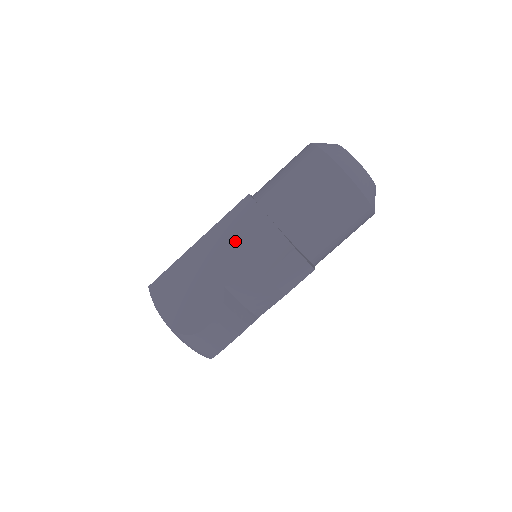
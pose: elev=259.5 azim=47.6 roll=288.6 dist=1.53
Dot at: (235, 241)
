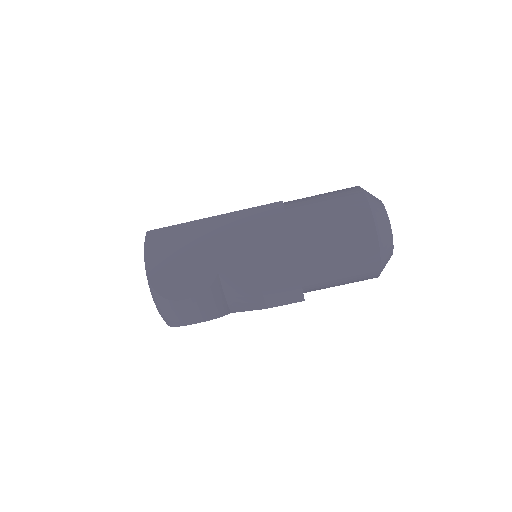
Dot at: (249, 237)
